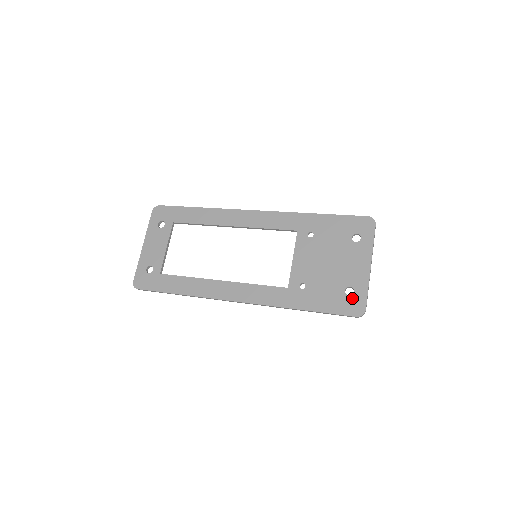
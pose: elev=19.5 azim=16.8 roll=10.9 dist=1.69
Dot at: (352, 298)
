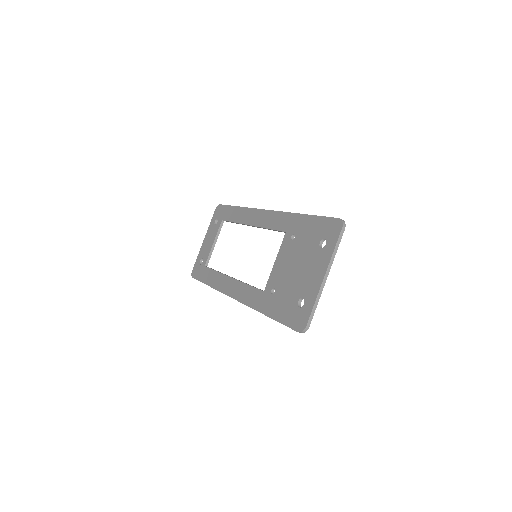
Dot at: (300, 311)
